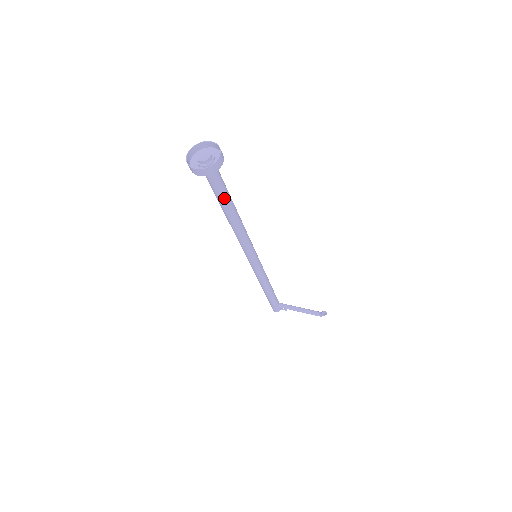
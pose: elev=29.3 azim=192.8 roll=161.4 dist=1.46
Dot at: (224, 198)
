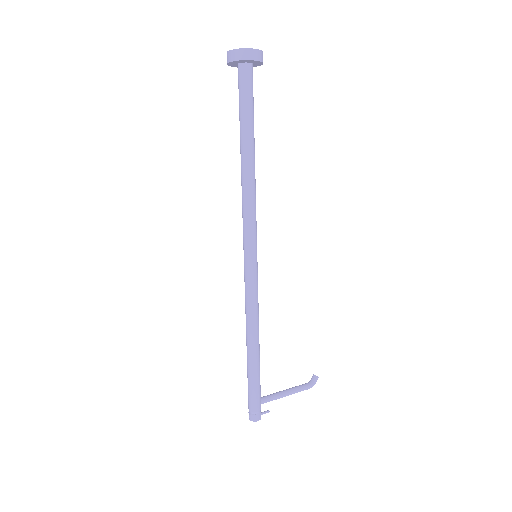
Dot at: (253, 120)
